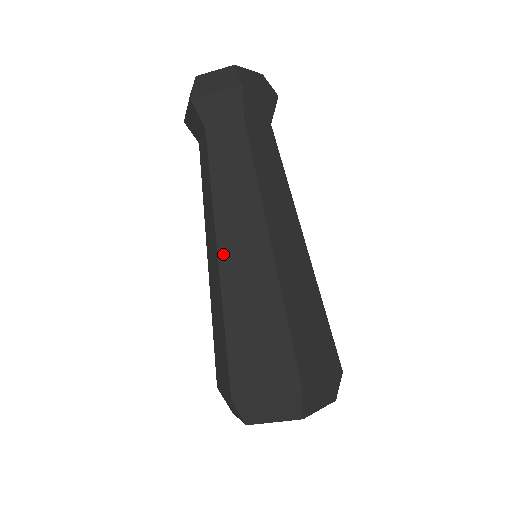
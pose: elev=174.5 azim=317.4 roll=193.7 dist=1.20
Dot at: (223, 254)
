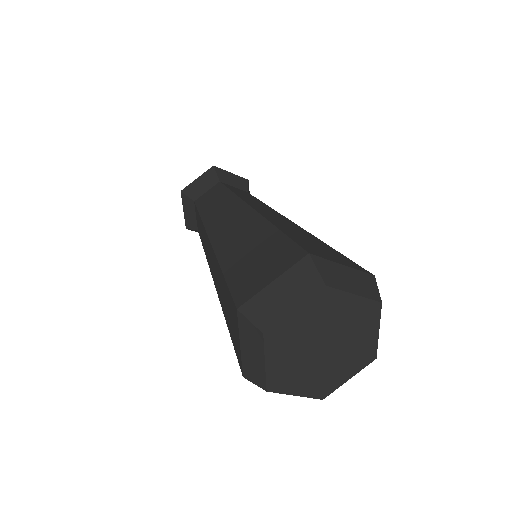
Dot at: (214, 236)
